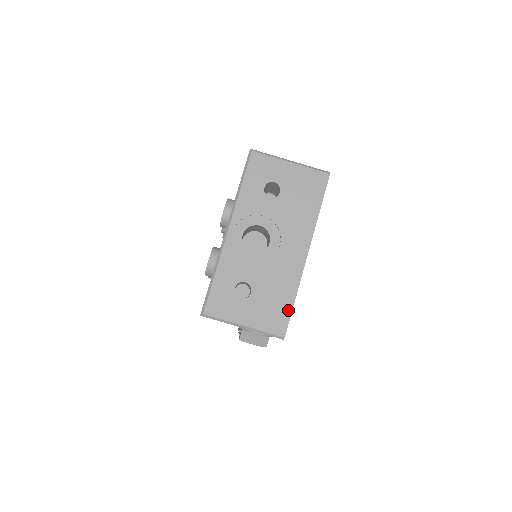
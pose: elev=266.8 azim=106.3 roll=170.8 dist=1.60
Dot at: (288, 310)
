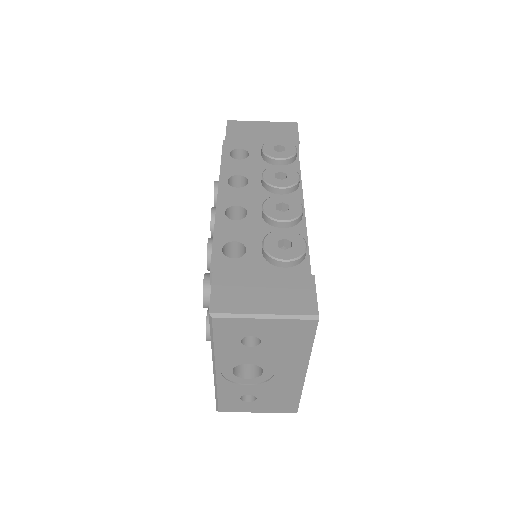
Dot at: (296, 402)
